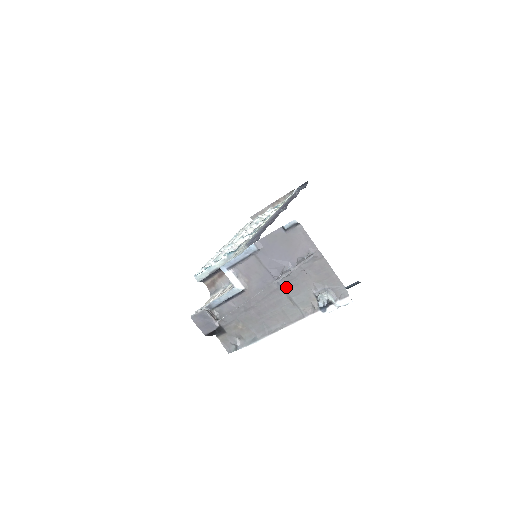
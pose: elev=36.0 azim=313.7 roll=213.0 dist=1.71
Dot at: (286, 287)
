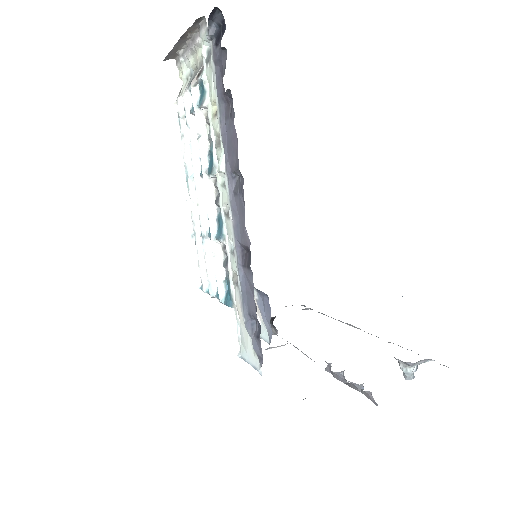
Dot at: occluded
